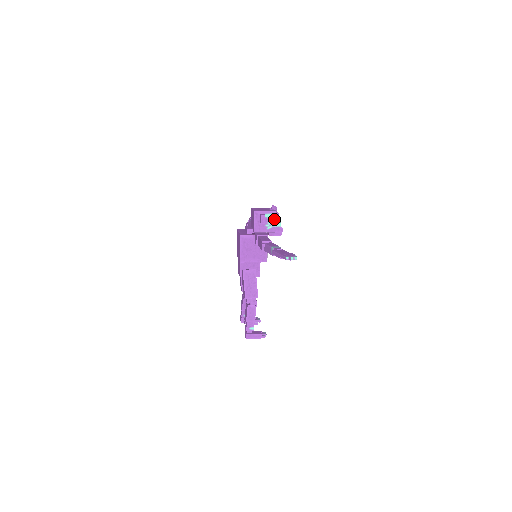
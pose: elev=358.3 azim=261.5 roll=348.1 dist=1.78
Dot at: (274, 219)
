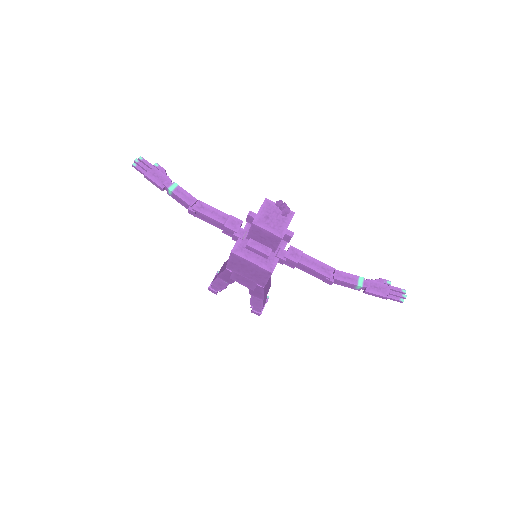
Dot at: occluded
